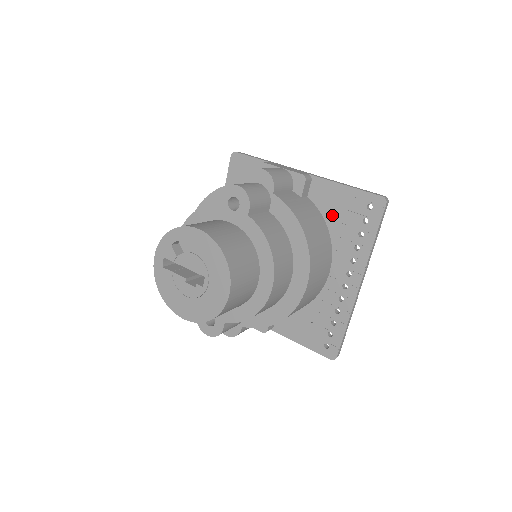
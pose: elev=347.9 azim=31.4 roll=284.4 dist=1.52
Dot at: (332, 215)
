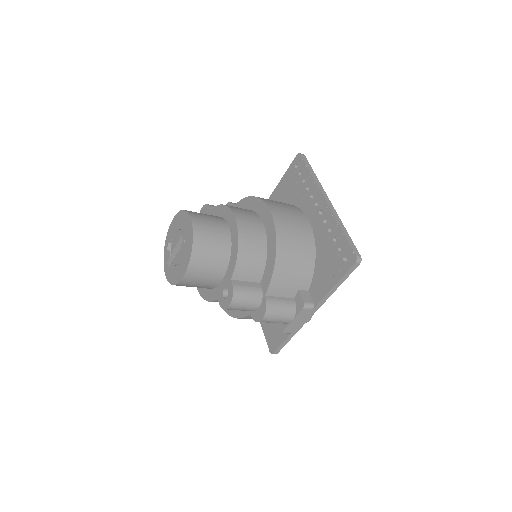
Dot at: (287, 197)
